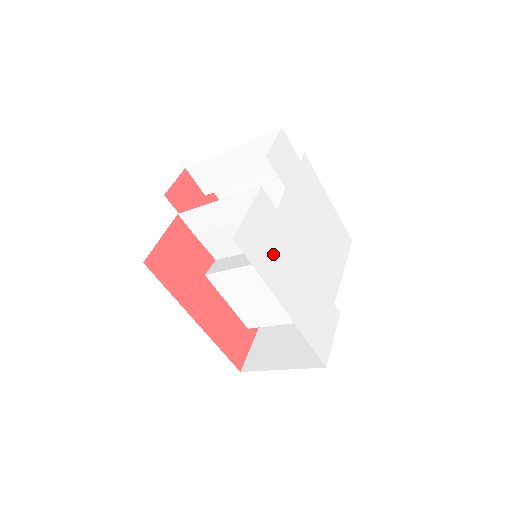
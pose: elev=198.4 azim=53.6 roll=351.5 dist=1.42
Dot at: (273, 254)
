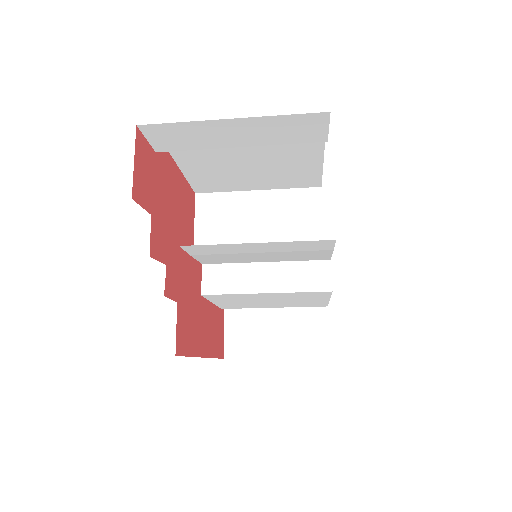
Dot at: occluded
